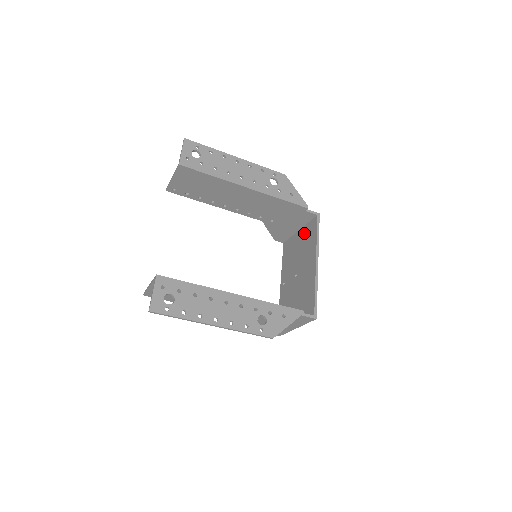
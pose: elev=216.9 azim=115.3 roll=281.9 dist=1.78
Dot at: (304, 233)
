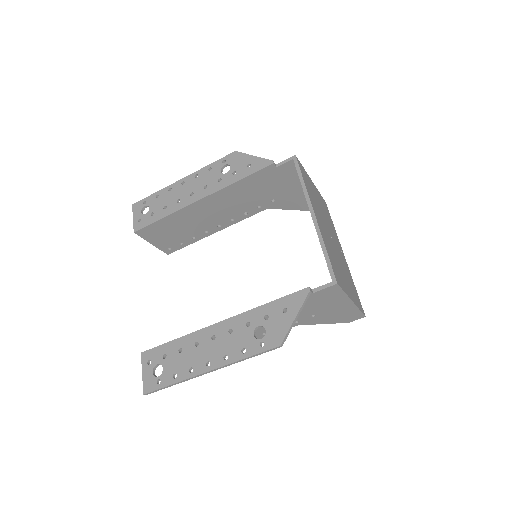
Dot at: occluded
